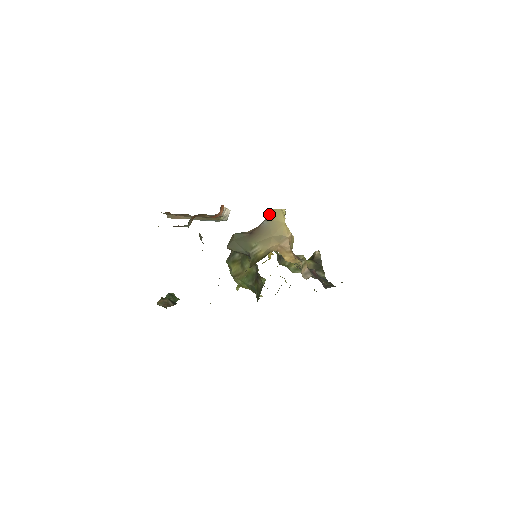
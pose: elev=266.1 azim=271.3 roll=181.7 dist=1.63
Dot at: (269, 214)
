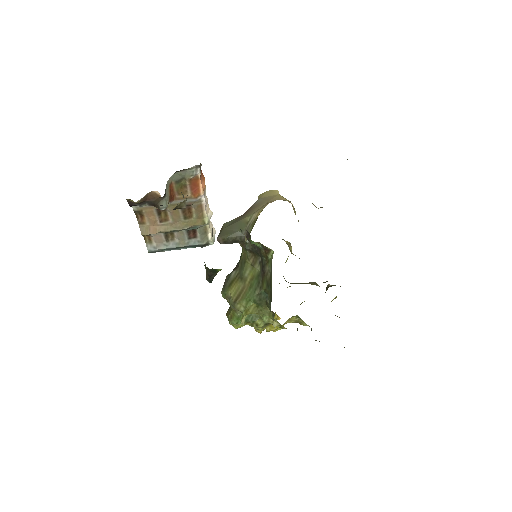
Dot at: (259, 196)
